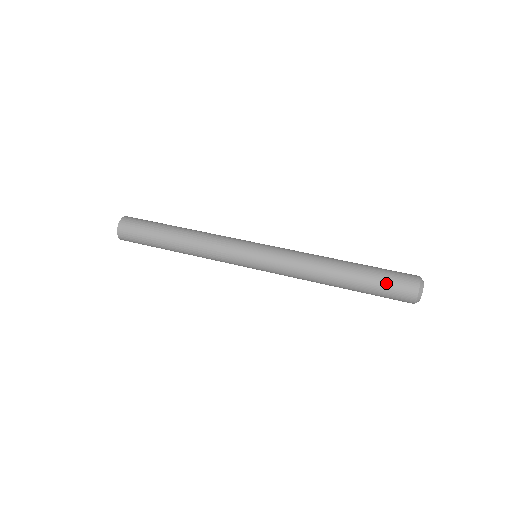
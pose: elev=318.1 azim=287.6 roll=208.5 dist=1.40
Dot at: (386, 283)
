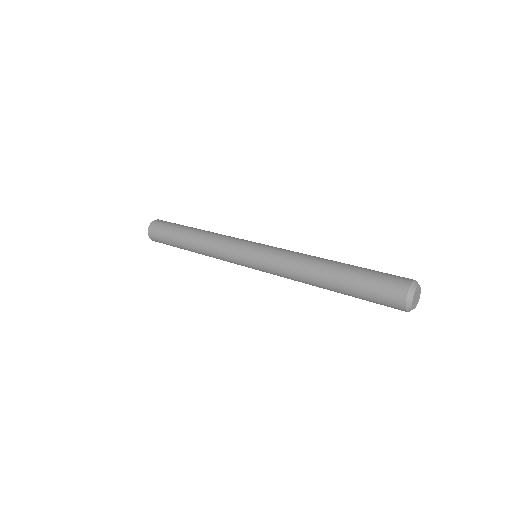
Dot at: (374, 278)
